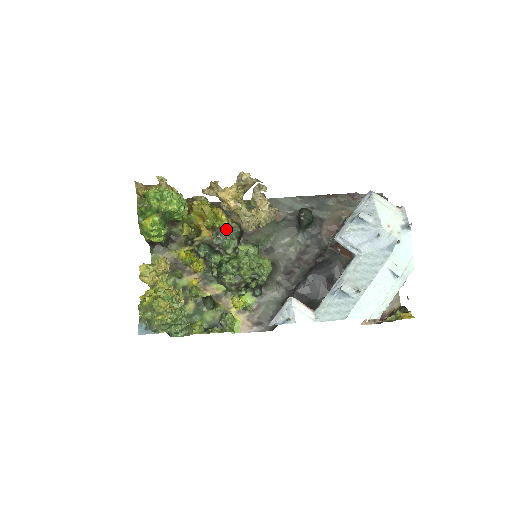
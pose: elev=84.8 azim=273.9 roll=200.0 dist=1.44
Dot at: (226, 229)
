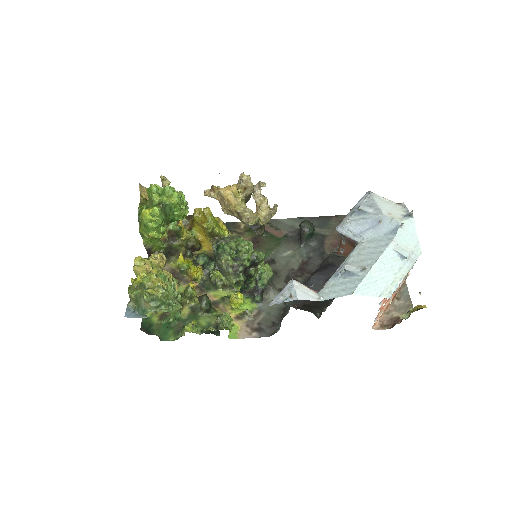
Dot at: (226, 237)
